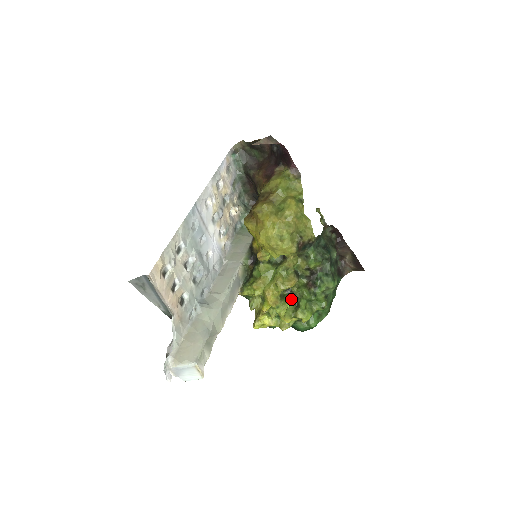
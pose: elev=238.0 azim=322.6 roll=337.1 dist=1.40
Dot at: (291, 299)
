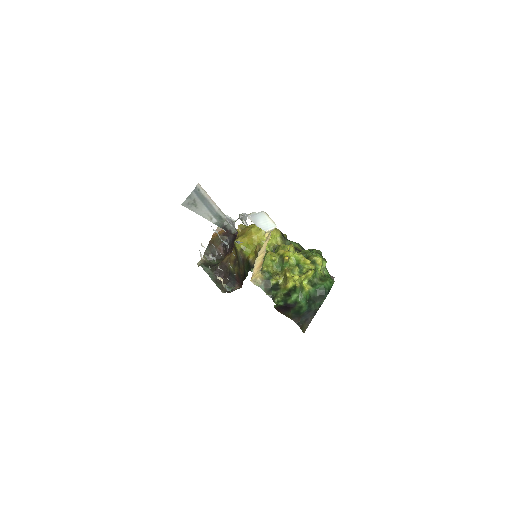
Dot at: occluded
